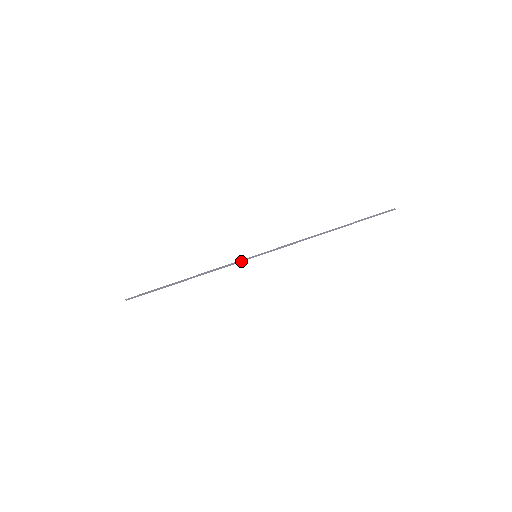
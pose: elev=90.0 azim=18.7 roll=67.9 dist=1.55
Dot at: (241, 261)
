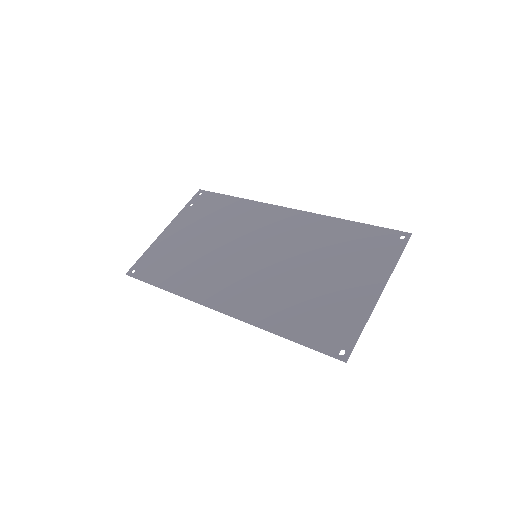
Dot at: (184, 297)
